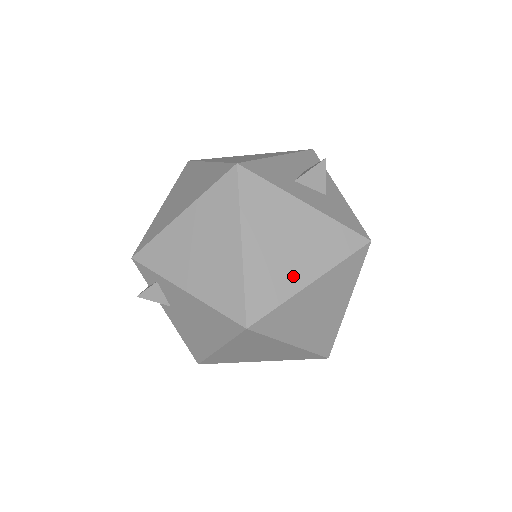
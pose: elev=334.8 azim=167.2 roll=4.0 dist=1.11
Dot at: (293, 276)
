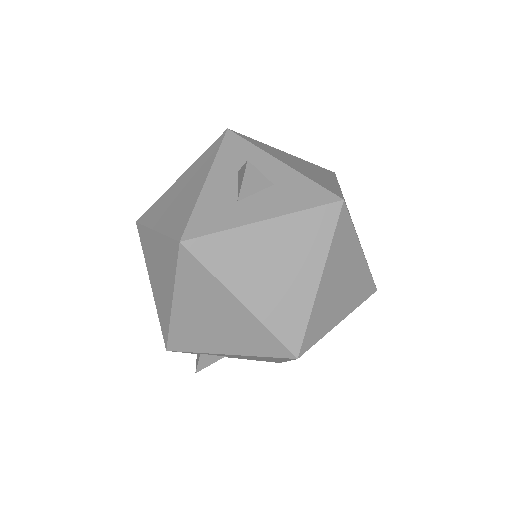
Dot at: (301, 289)
